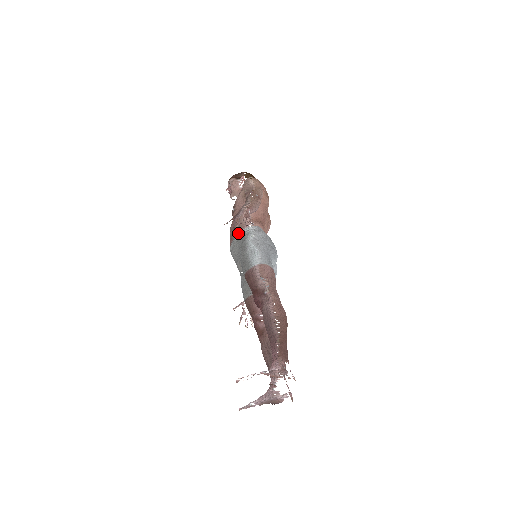
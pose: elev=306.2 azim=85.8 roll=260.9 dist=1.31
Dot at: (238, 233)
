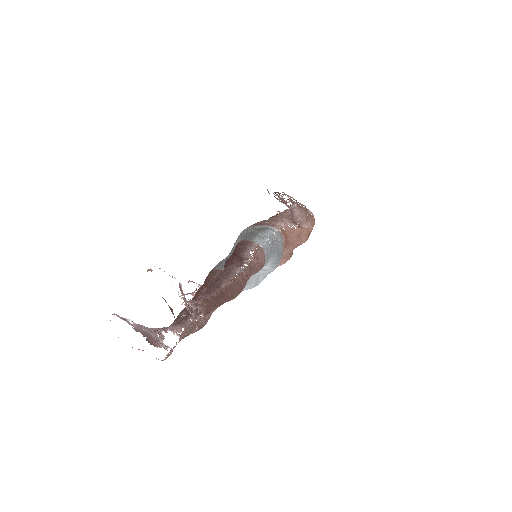
Dot at: (263, 224)
